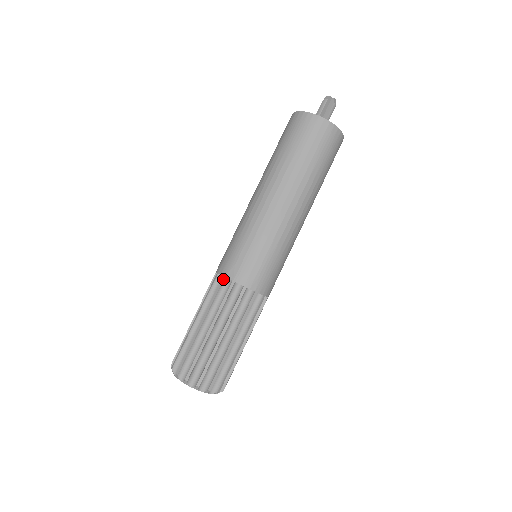
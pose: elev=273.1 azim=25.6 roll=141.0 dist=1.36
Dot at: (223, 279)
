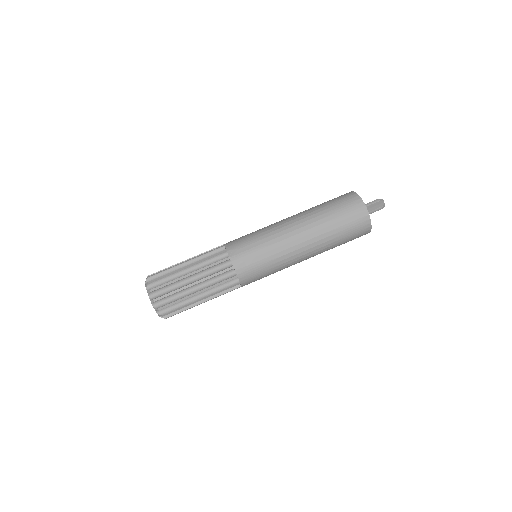
Dot at: (225, 251)
